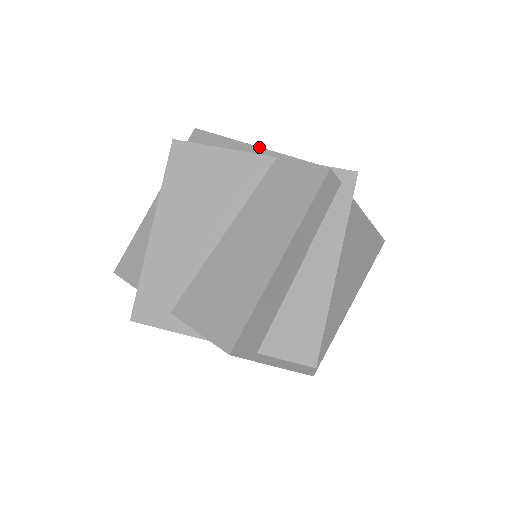
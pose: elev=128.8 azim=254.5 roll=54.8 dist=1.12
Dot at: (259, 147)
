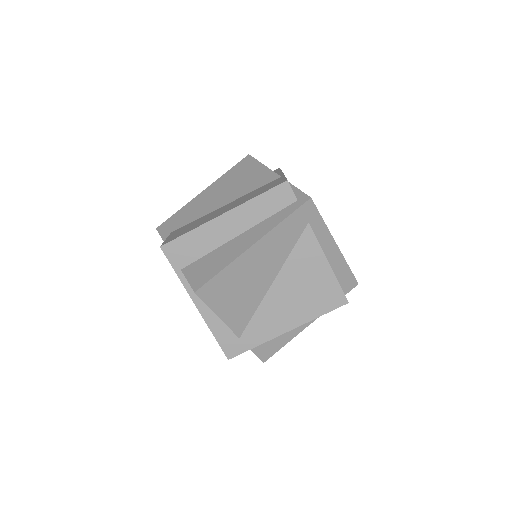
Dot at: (283, 173)
